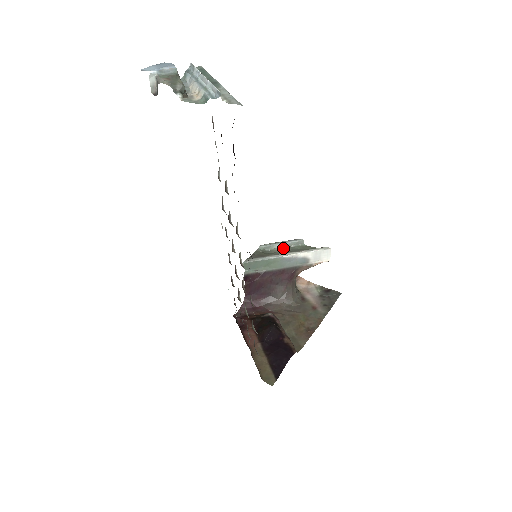
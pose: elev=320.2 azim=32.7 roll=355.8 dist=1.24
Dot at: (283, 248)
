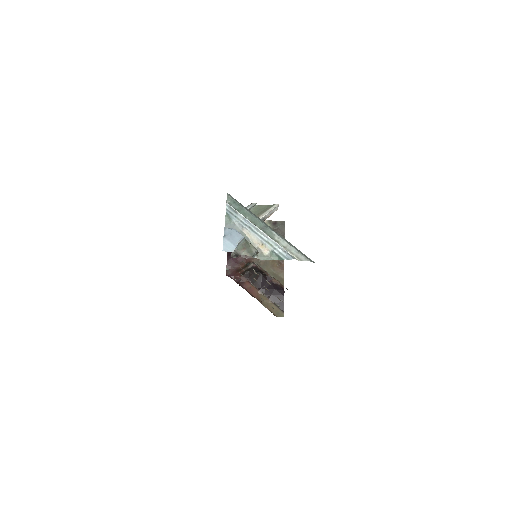
Dot at: occluded
